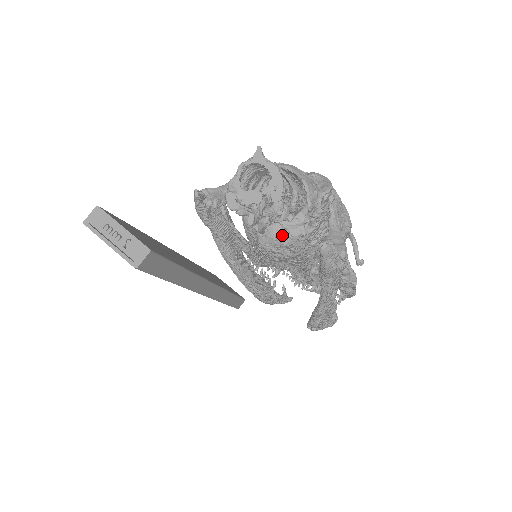
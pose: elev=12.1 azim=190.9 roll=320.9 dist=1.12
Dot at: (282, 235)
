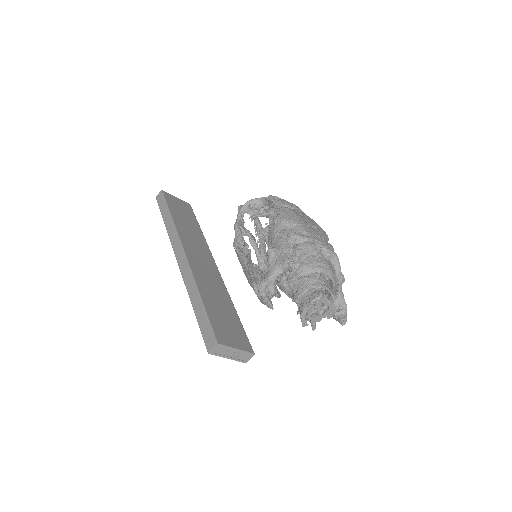
Dot at: occluded
